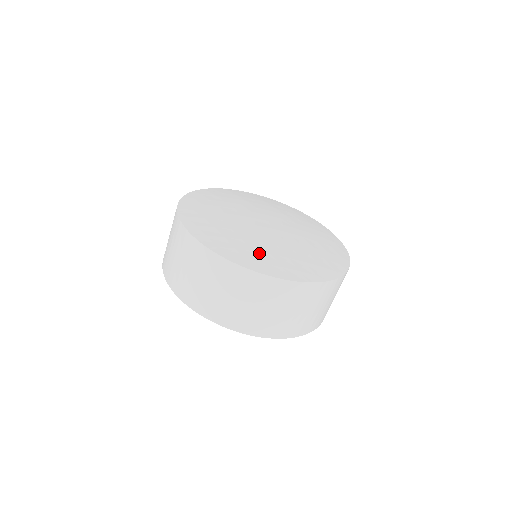
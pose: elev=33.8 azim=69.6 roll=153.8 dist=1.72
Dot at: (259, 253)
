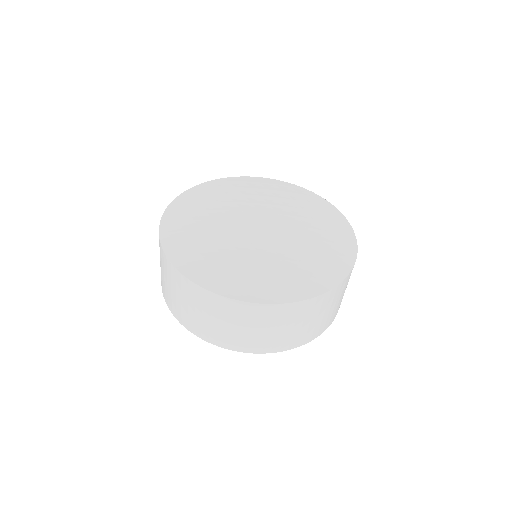
Dot at: (237, 272)
